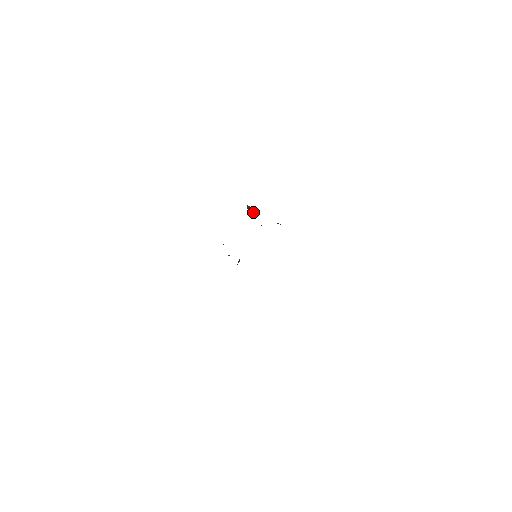
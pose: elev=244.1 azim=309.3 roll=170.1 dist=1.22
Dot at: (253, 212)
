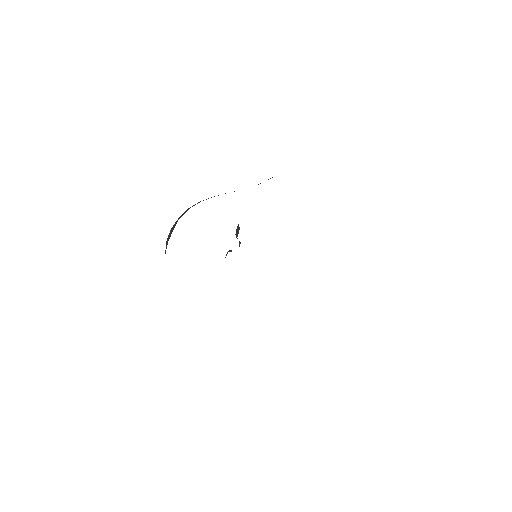
Dot at: occluded
